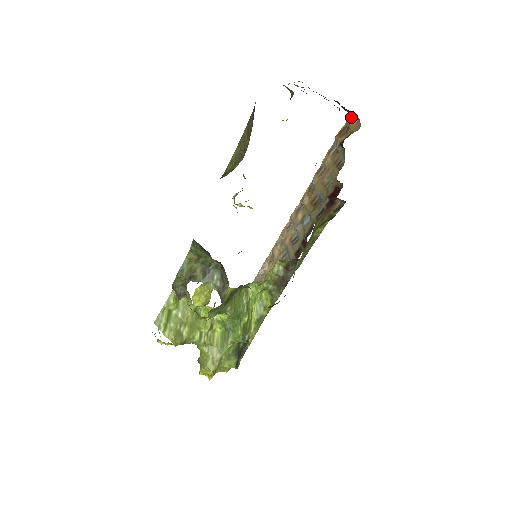
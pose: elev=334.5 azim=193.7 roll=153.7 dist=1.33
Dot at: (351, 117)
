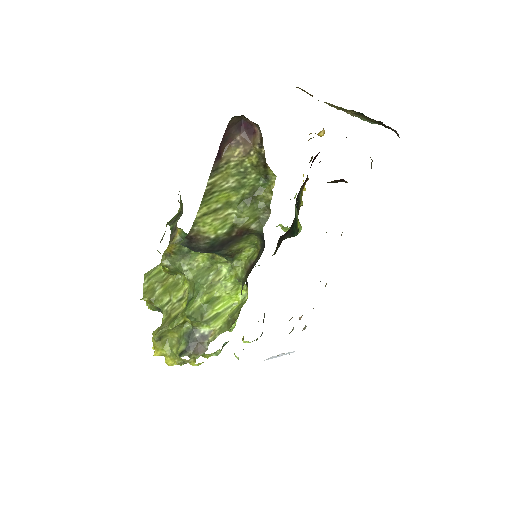
Dot at: occluded
